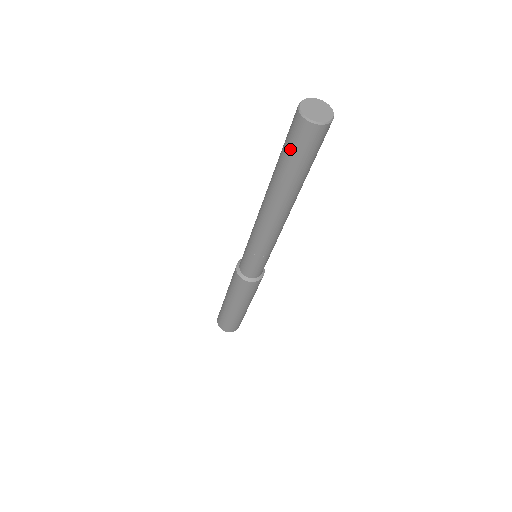
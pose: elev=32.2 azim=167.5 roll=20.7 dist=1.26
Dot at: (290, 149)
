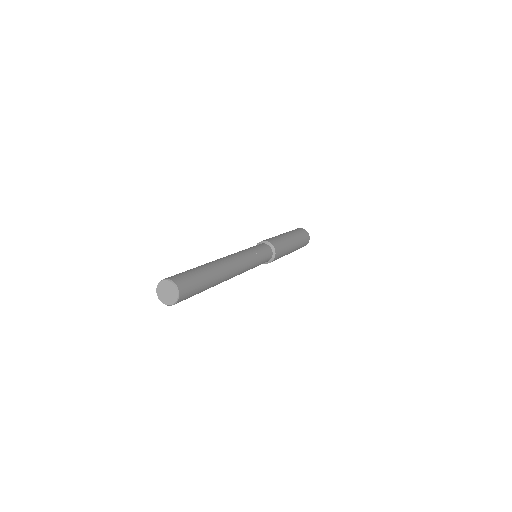
Dot at: occluded
